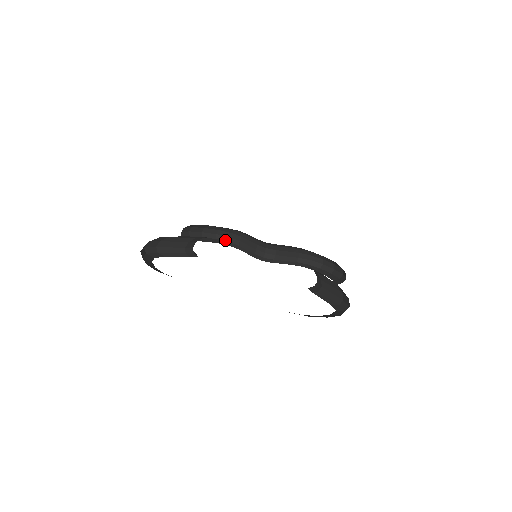
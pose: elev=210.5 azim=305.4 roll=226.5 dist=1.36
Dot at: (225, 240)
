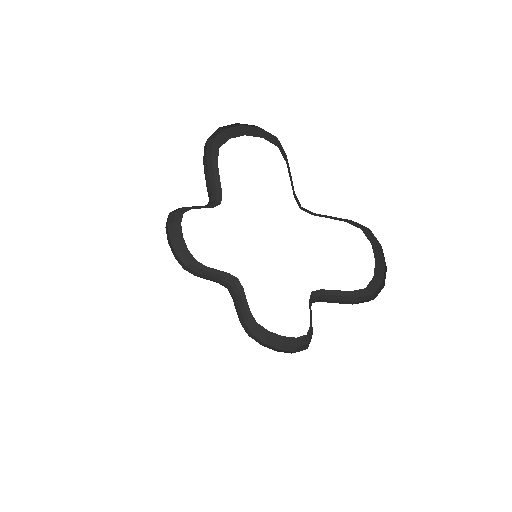
Dot at: (271, 134)
